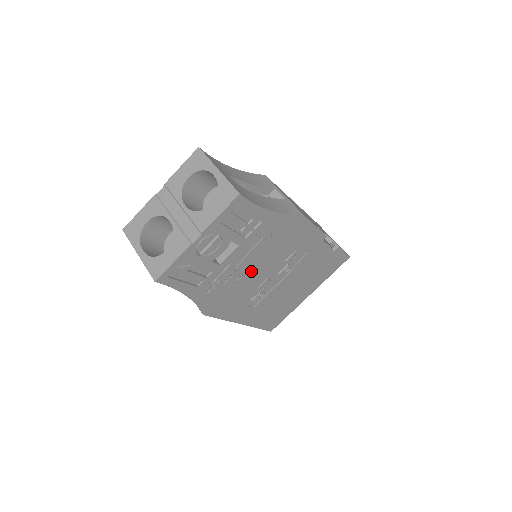
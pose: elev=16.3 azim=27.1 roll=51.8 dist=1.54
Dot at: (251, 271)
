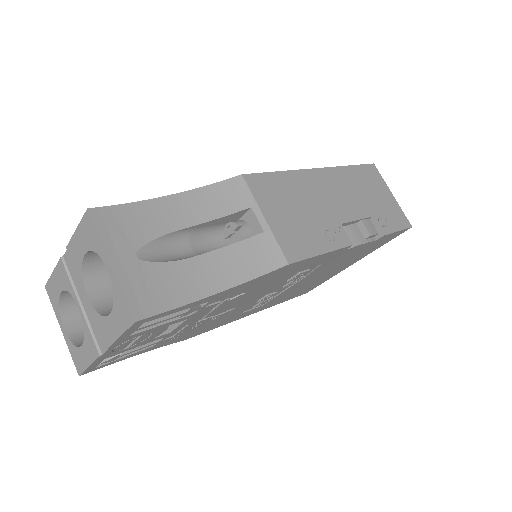
Dot at: (231, 308)
